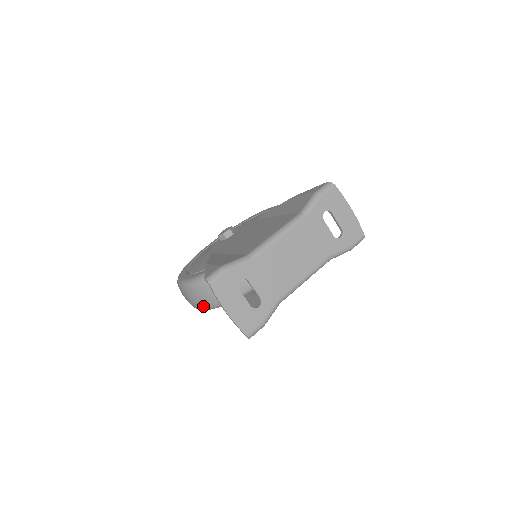
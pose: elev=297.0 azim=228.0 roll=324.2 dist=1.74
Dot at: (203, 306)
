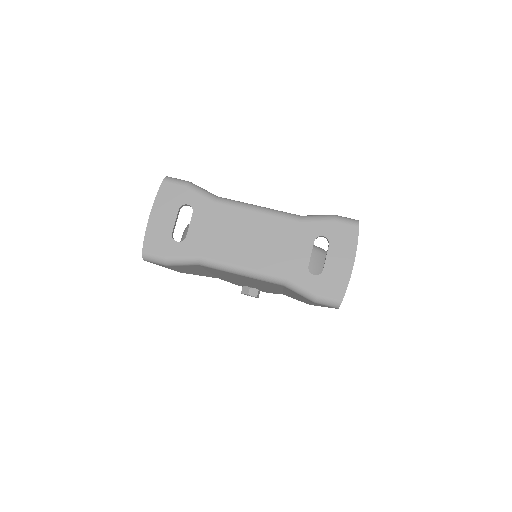
Dot at: occluded
